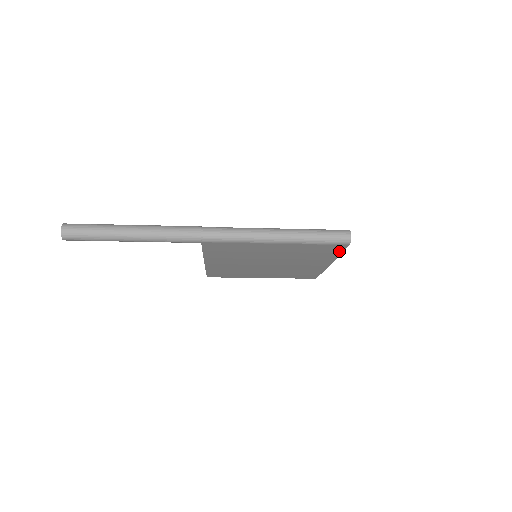
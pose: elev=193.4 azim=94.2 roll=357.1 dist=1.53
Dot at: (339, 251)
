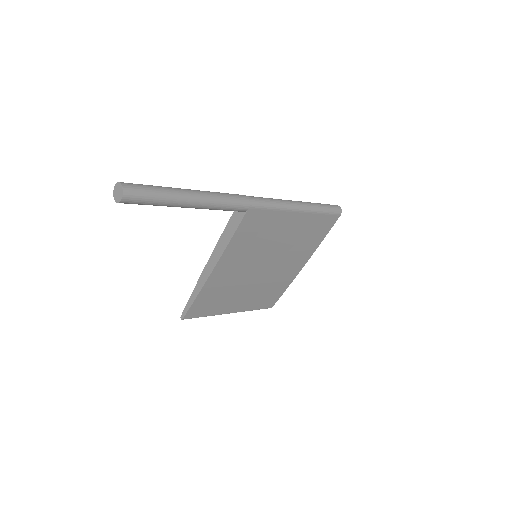
Dot at: (328, 230)
